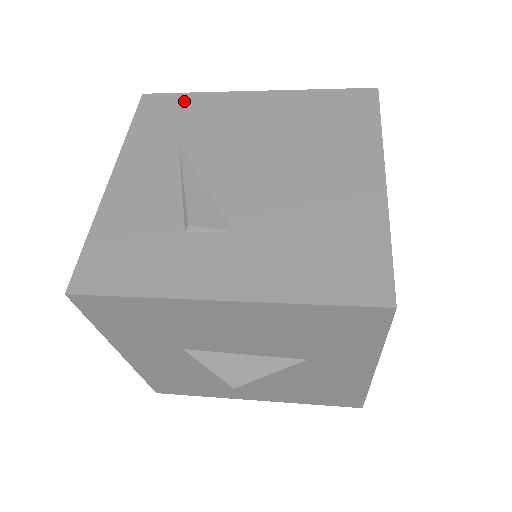
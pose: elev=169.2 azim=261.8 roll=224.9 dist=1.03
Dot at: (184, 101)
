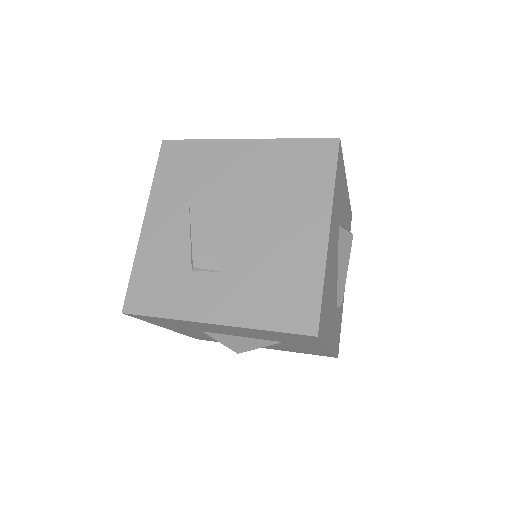
Dot at: (192, 149)
